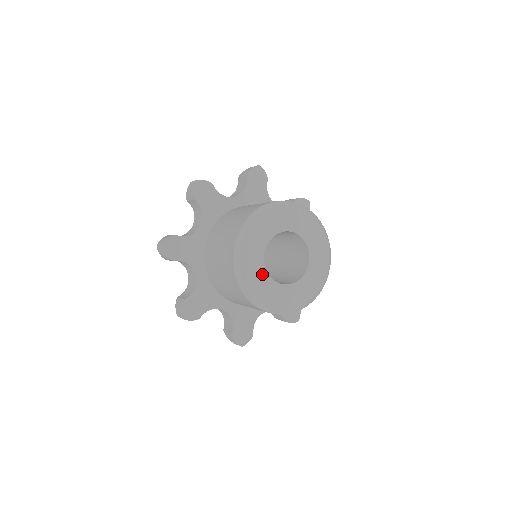
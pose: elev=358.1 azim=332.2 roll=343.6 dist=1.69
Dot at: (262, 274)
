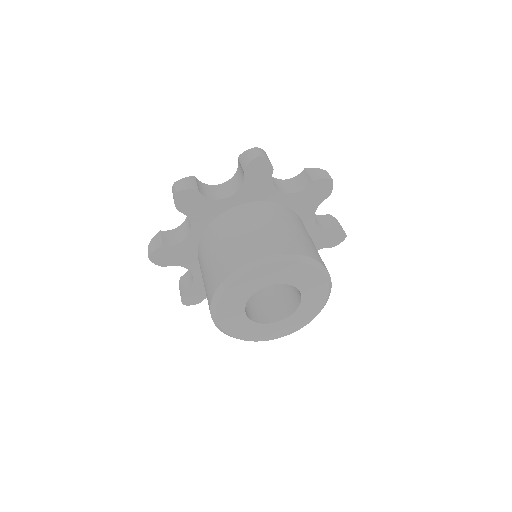
Dot at: (240, 304)
